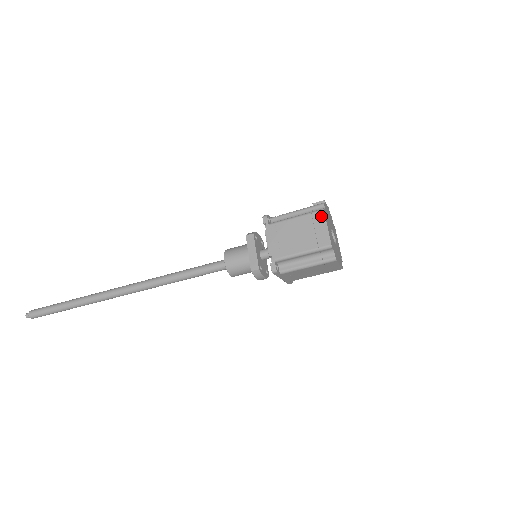
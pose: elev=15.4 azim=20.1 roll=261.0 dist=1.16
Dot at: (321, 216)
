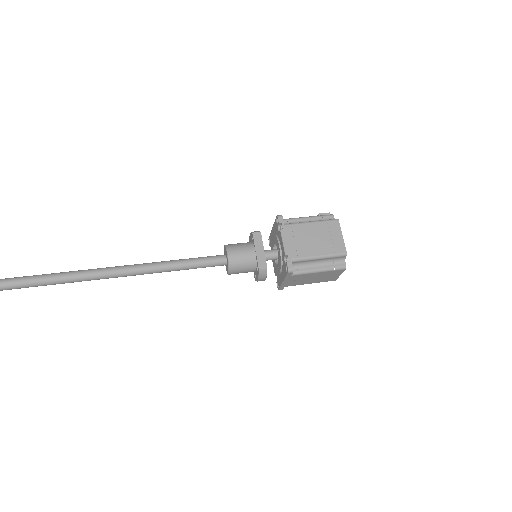
Dot at: (336, 225)
